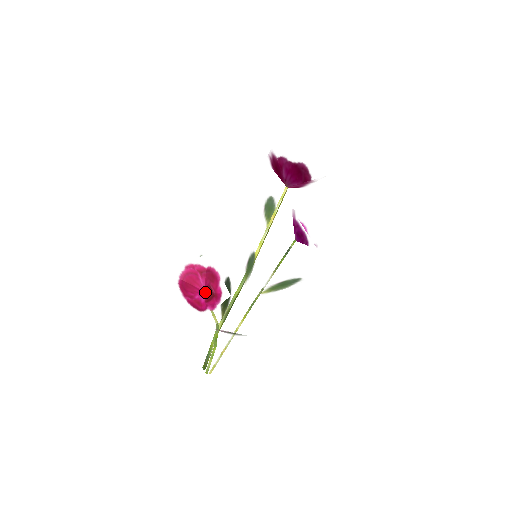
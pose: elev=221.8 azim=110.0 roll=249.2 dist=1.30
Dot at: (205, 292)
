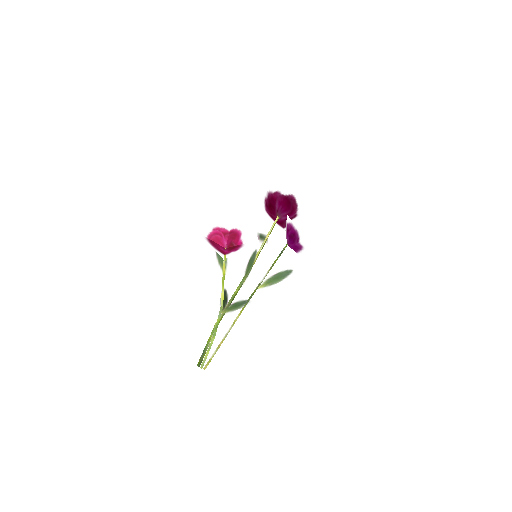
Dot at: (227, 248)
